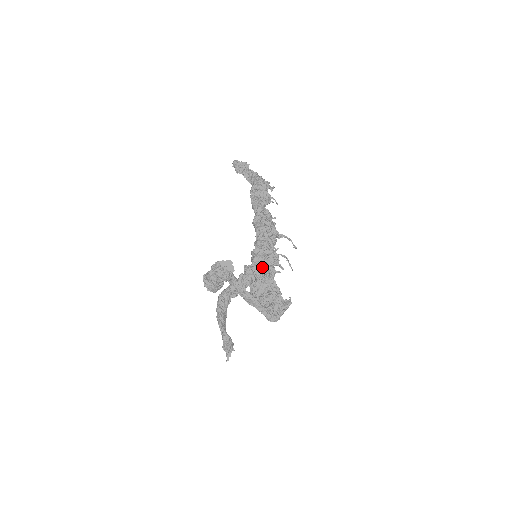
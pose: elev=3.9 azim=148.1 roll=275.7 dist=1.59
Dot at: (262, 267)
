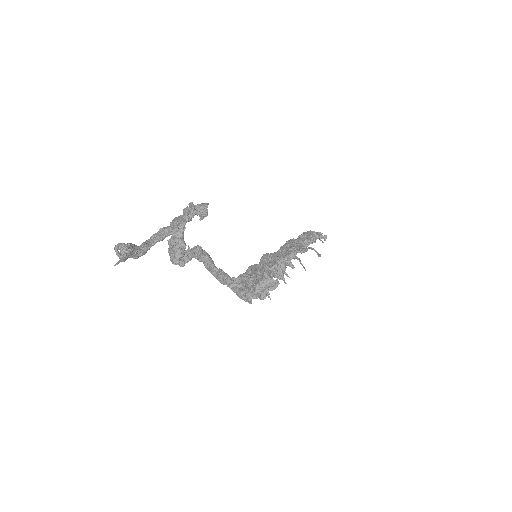
Dot at: (200, 204)
